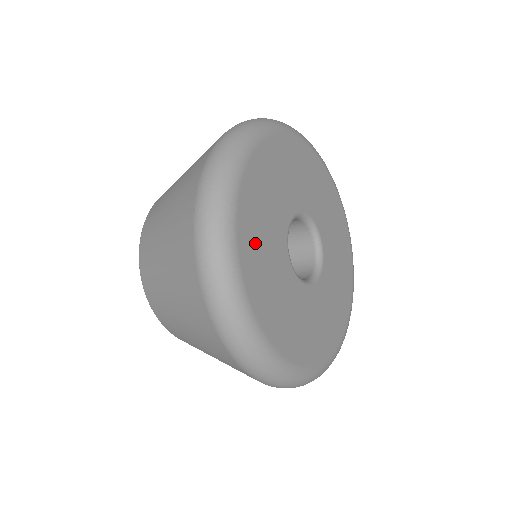
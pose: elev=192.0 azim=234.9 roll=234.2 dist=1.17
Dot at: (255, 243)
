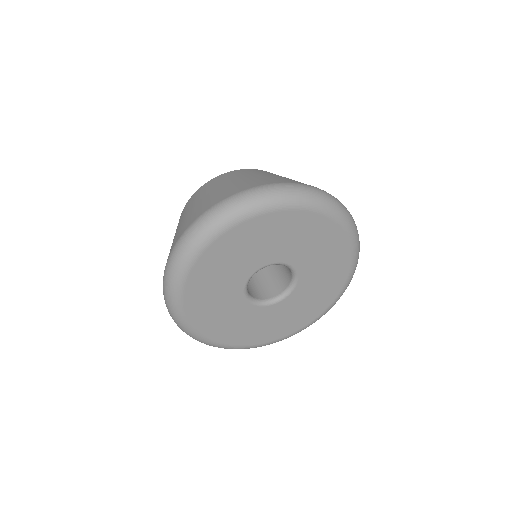
Dot at: (231, 331)
